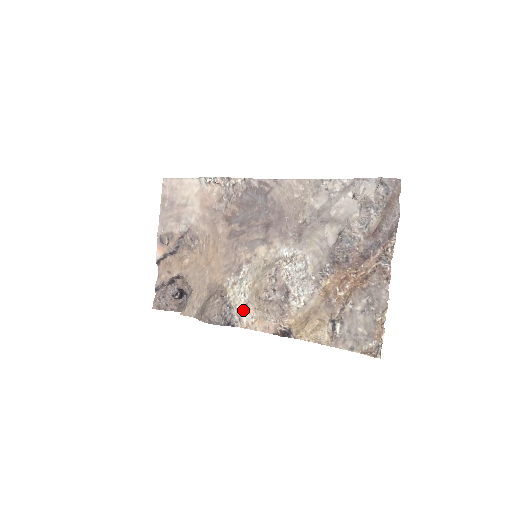
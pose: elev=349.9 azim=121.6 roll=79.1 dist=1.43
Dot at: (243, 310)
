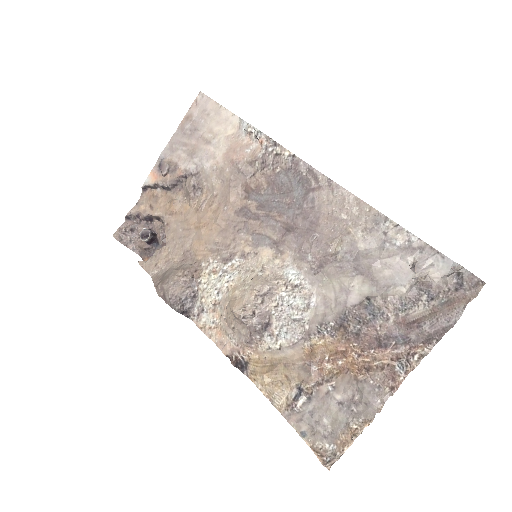
Dot at: (208, 308)
